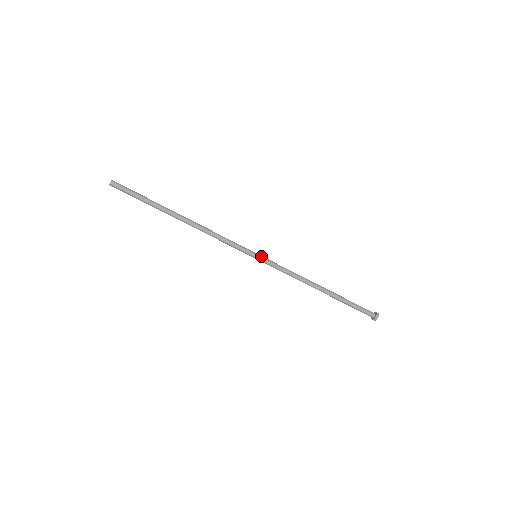
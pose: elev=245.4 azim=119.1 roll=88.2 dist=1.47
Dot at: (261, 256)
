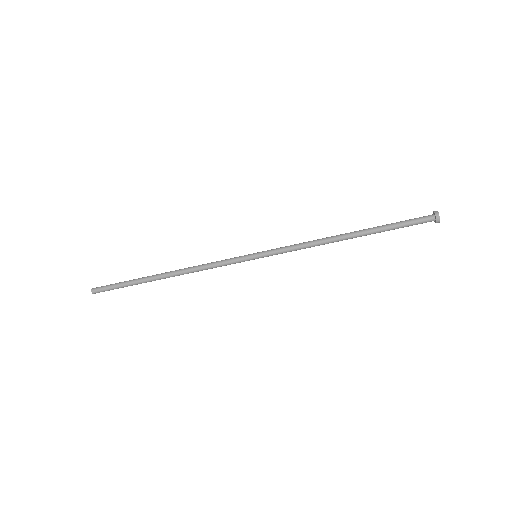
Dot at: (260, 254)
